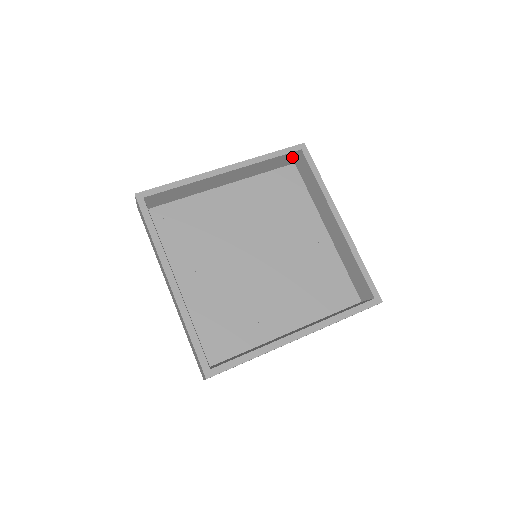
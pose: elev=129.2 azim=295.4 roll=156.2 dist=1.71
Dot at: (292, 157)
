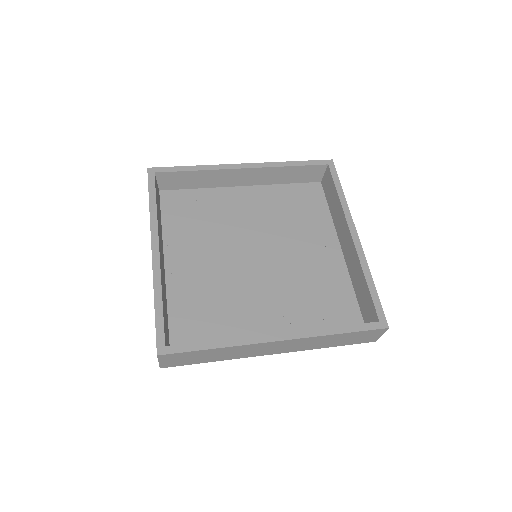
Dot at: (318, 172)
